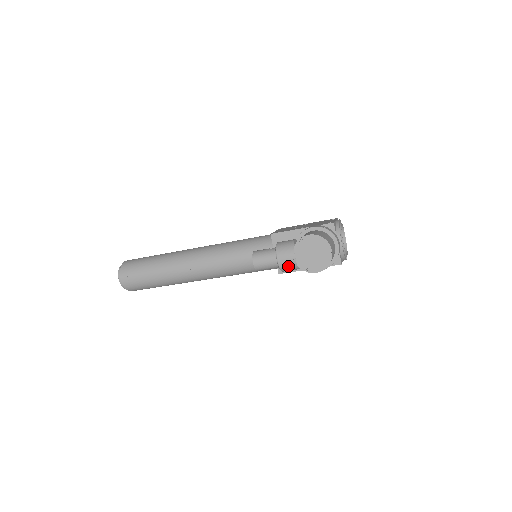
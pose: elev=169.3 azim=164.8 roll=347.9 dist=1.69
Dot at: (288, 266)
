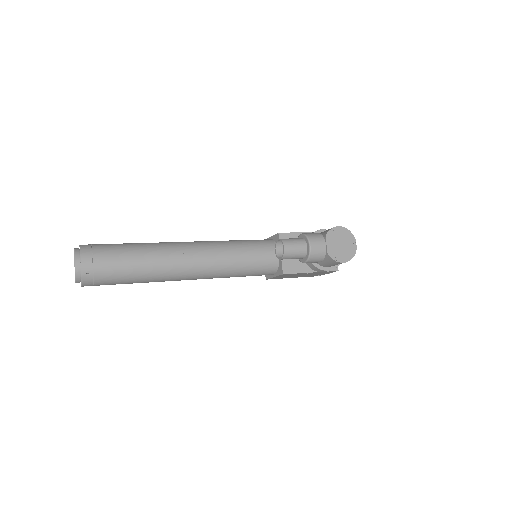
Dot at: (318, 254)
